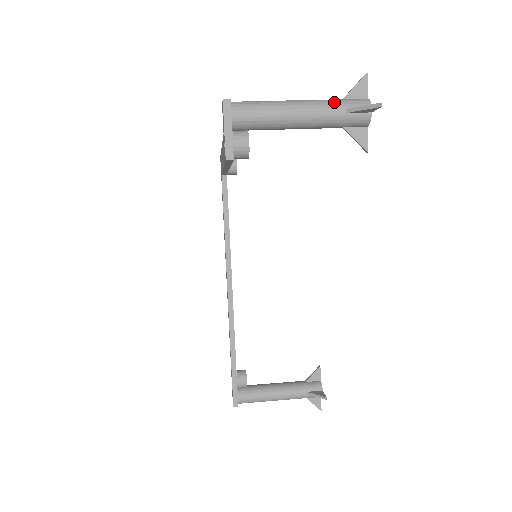
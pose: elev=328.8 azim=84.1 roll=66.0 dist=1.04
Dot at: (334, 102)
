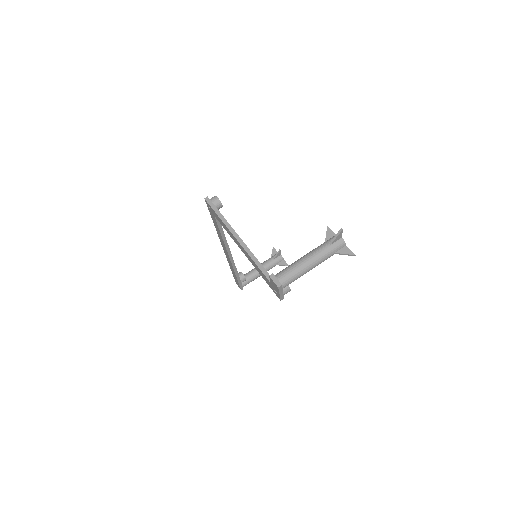
Dot at: (328, 253)
